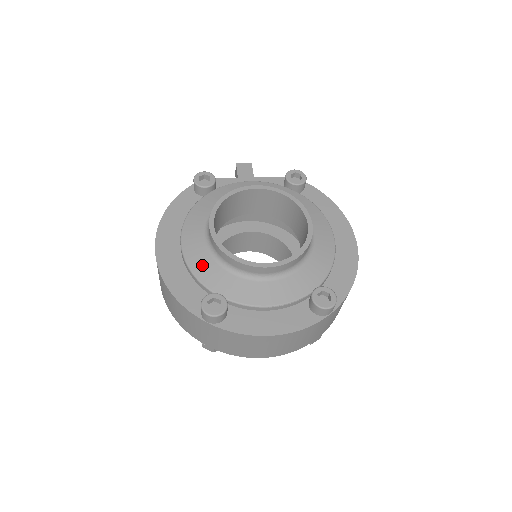
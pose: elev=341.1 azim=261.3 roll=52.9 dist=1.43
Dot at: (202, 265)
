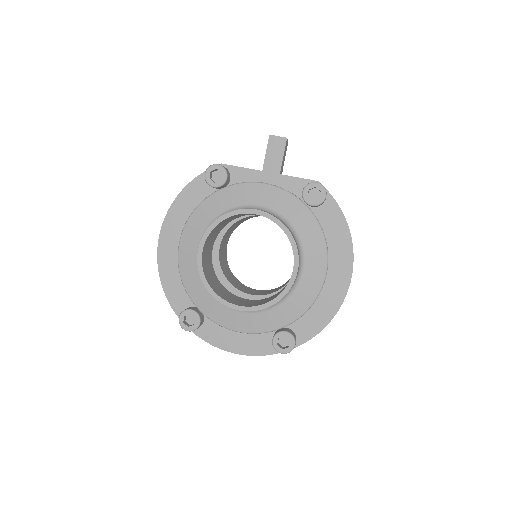
Dot at: (190, 277)
